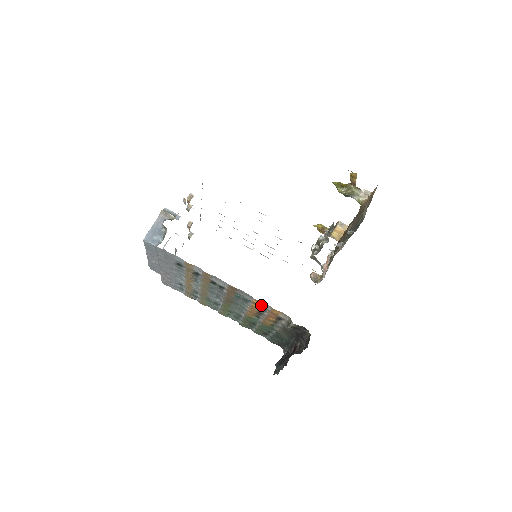
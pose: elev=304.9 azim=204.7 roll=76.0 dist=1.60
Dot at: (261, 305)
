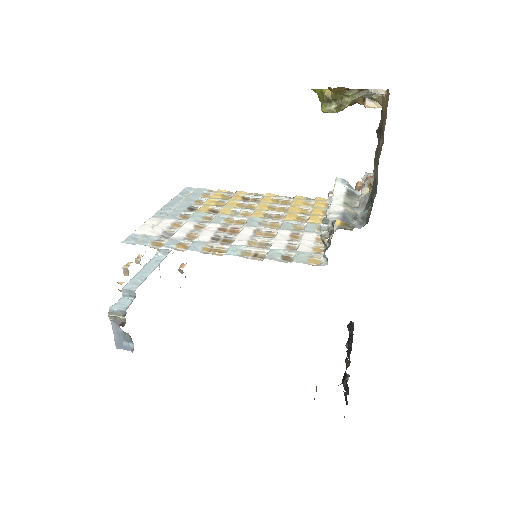
Dot at: occluded
